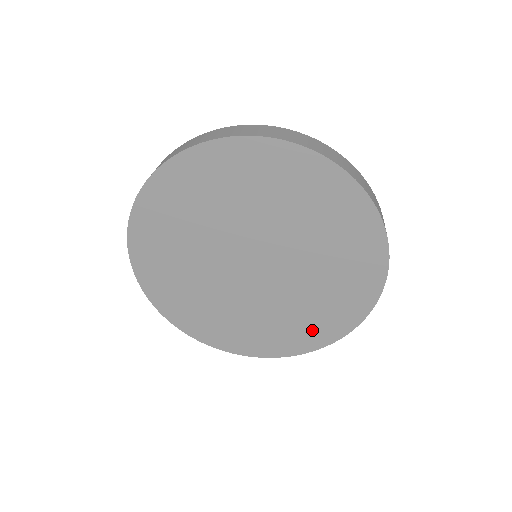
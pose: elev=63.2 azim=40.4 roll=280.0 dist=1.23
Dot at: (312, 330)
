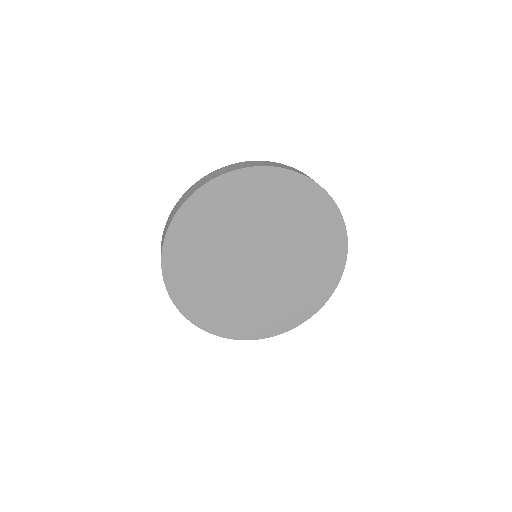
Dot at: (257, 324)
